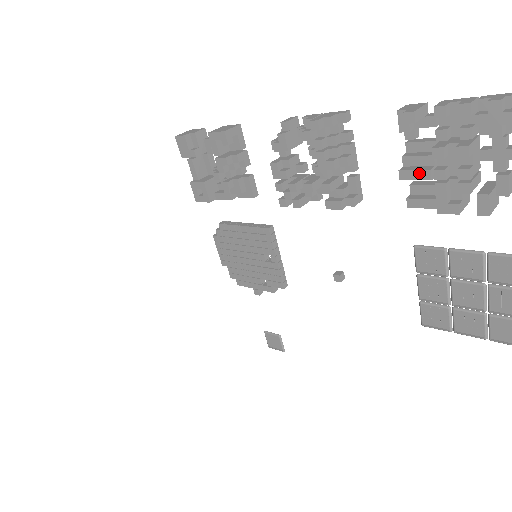
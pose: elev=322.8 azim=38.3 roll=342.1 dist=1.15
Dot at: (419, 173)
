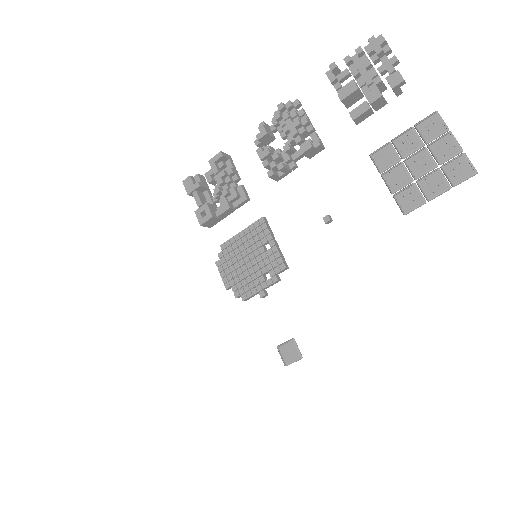
Dot at: (350, 89)
